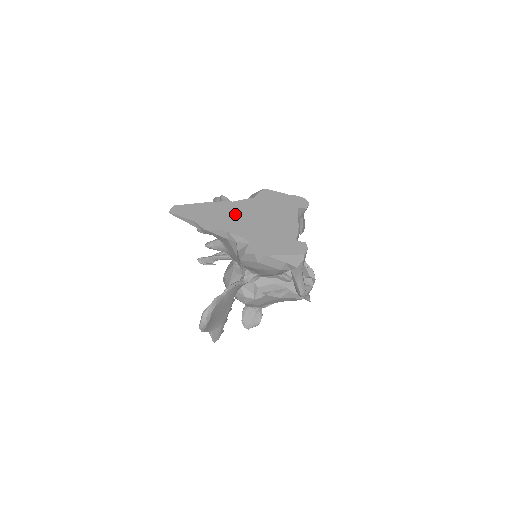
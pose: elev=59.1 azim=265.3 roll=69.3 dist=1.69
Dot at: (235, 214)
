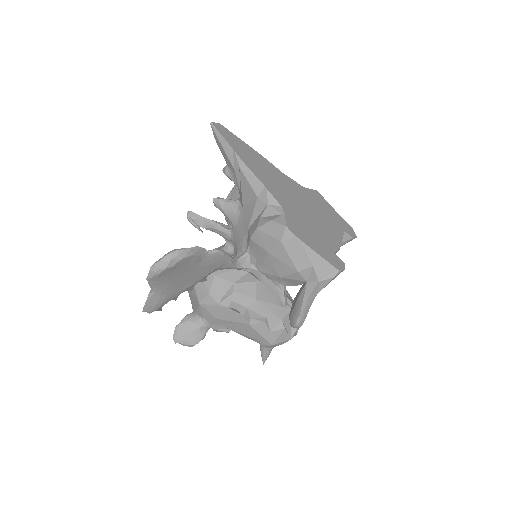
Dot at: (280, 182)
